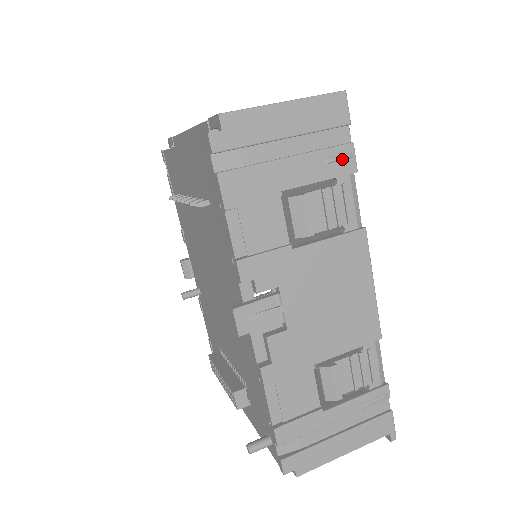
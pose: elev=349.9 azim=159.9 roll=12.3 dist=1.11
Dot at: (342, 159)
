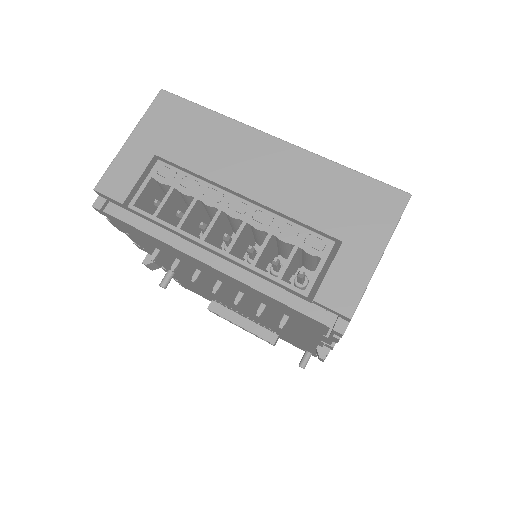
Dot at: occluded
